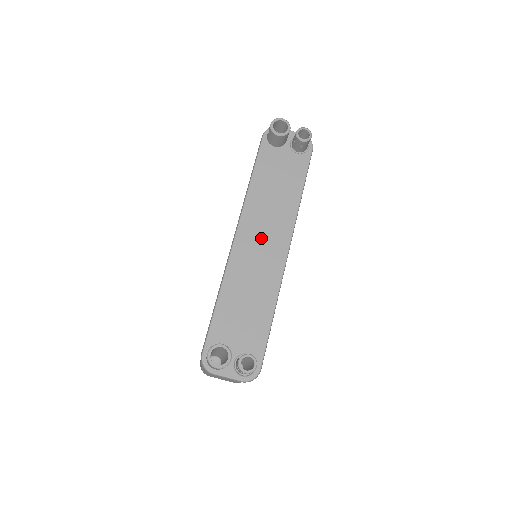
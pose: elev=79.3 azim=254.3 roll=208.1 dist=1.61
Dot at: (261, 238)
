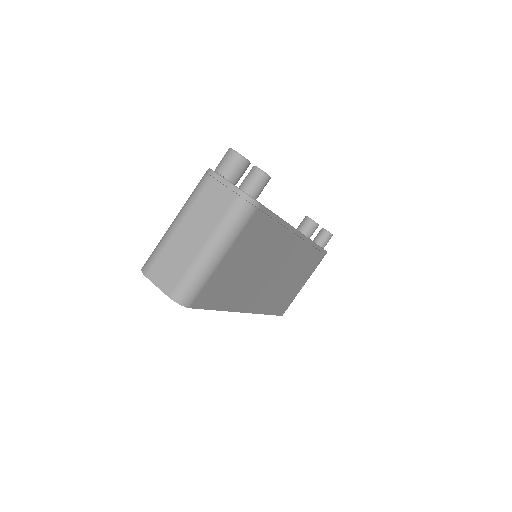
Dot at: occluded
